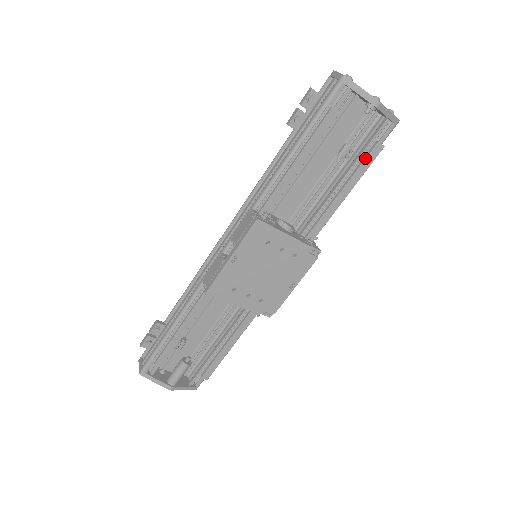
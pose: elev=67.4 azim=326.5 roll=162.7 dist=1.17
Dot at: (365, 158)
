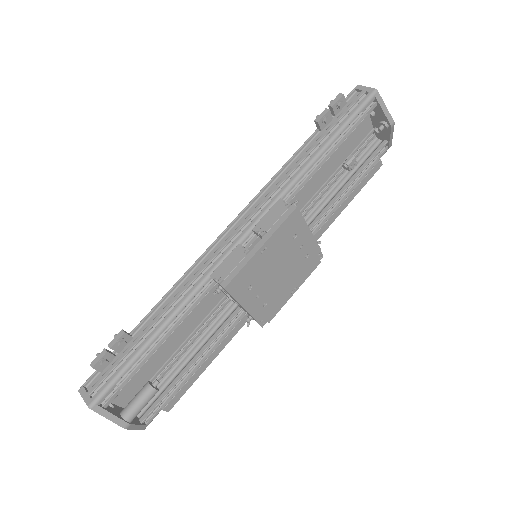
Dot at: (369, 171)
